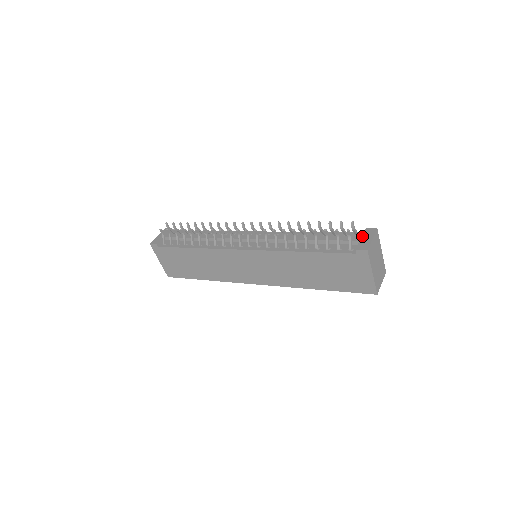
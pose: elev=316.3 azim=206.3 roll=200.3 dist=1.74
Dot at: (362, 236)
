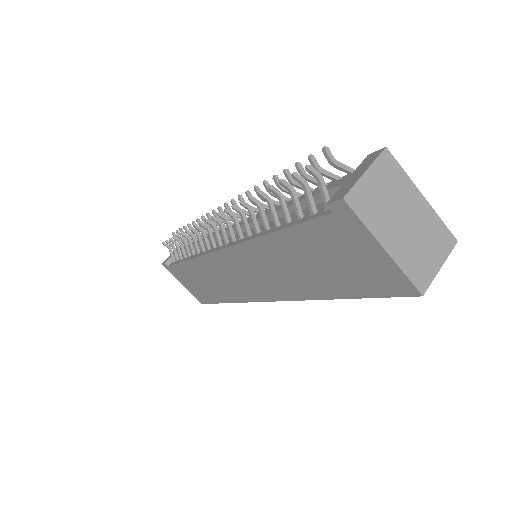
Dot at: occluded
